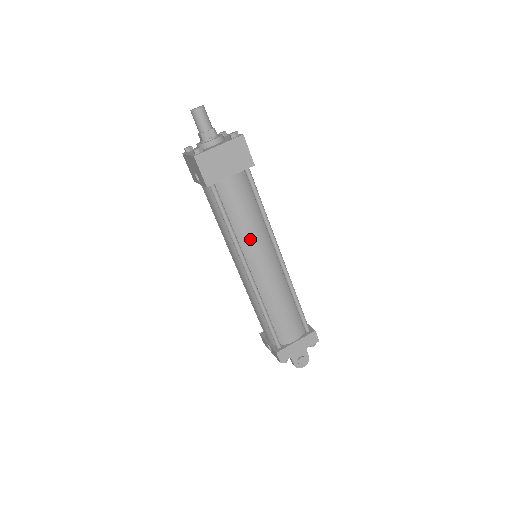
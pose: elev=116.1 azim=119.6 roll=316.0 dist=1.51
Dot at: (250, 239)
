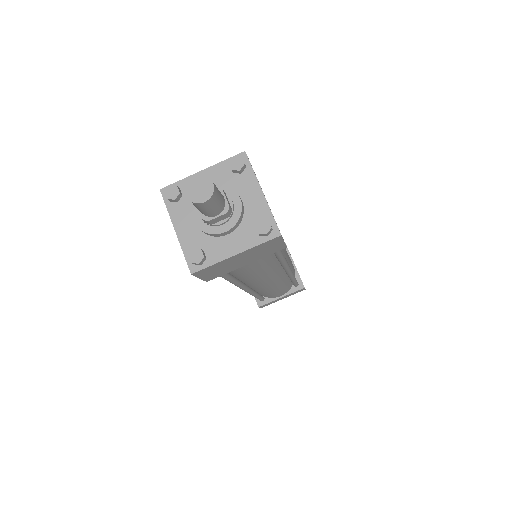
Dot at: (255, 280)
